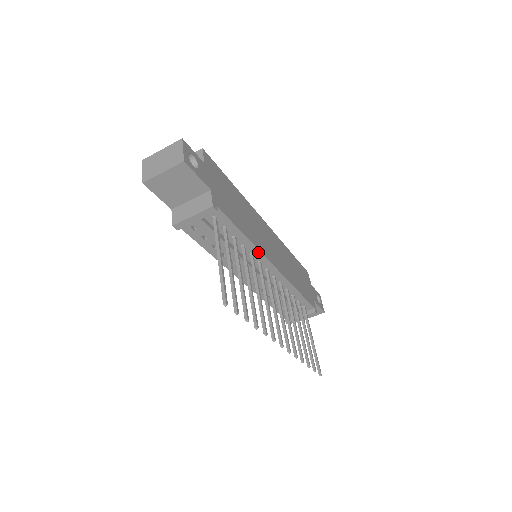
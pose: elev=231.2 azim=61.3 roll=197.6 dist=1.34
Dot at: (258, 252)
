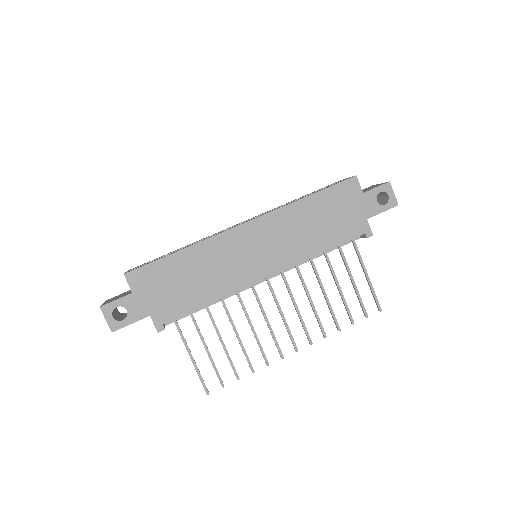
Dot at: (237, 290)
